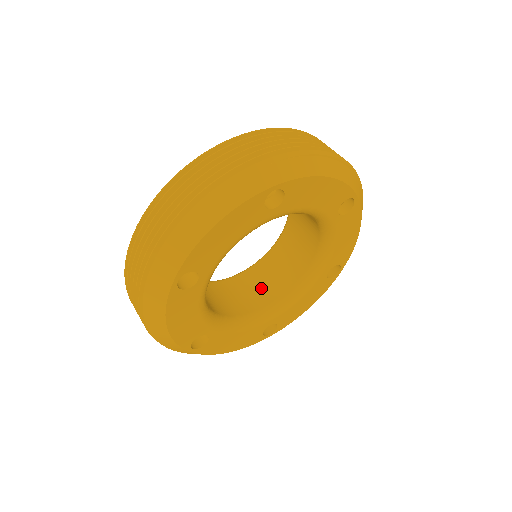
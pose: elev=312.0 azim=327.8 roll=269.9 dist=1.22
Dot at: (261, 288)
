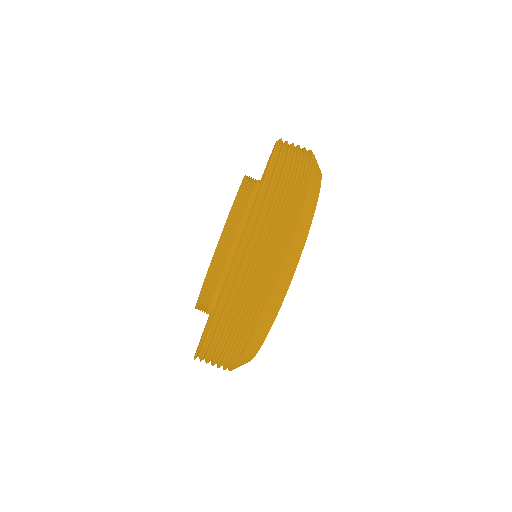
Dot at: occluded
